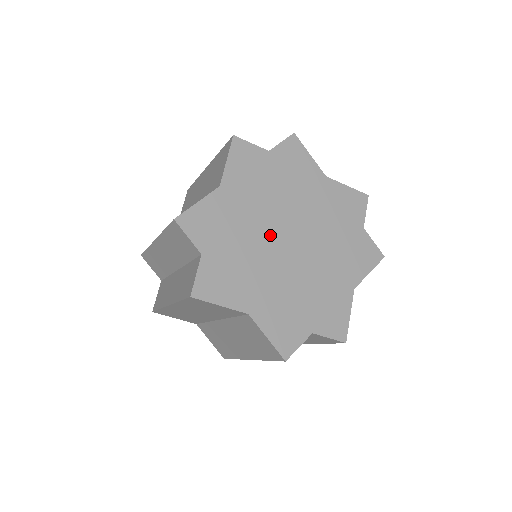
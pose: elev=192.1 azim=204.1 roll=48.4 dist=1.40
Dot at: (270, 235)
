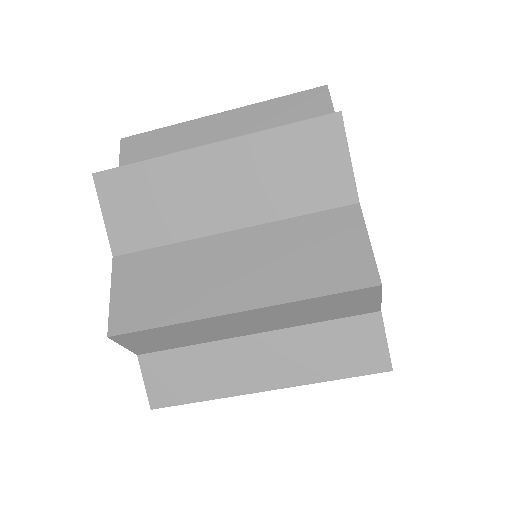
Dot at: occluded
